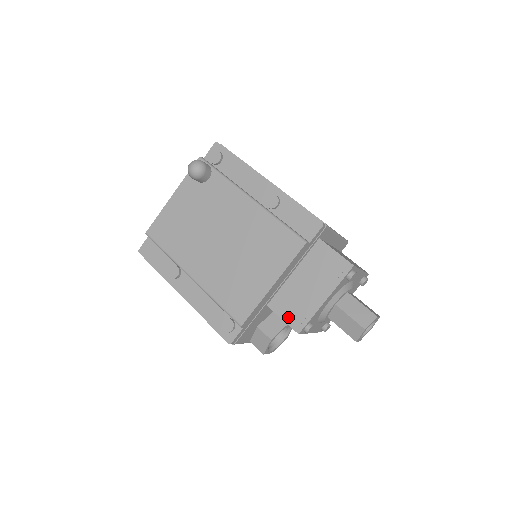
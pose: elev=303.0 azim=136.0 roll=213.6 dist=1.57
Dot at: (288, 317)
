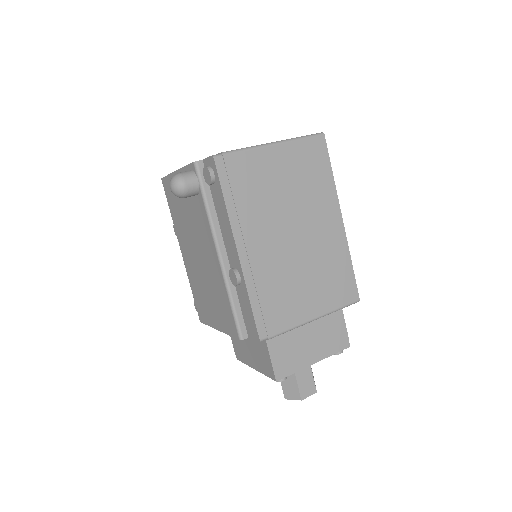
Dot at: (234, 344)
